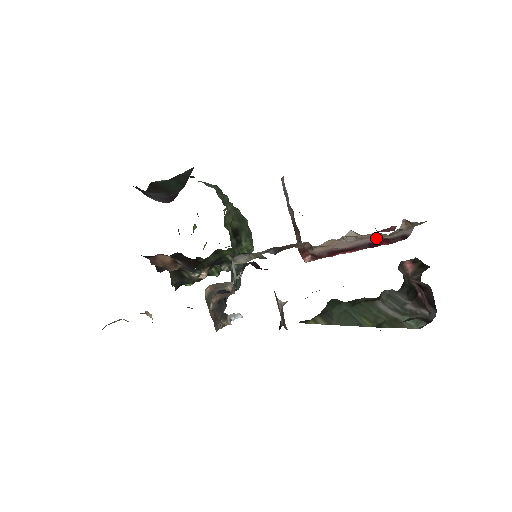
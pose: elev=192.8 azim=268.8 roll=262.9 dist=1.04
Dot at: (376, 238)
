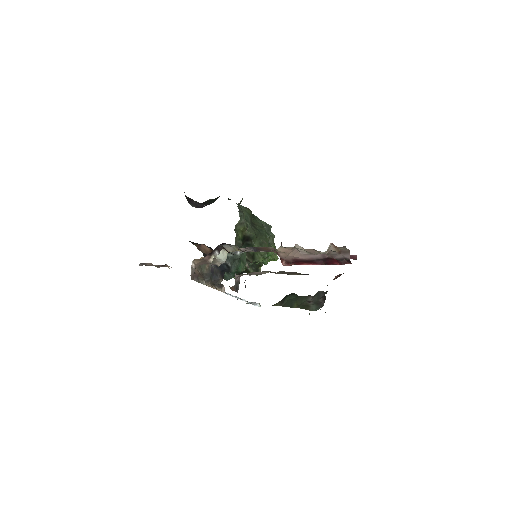
Dot at: (324, 256)
